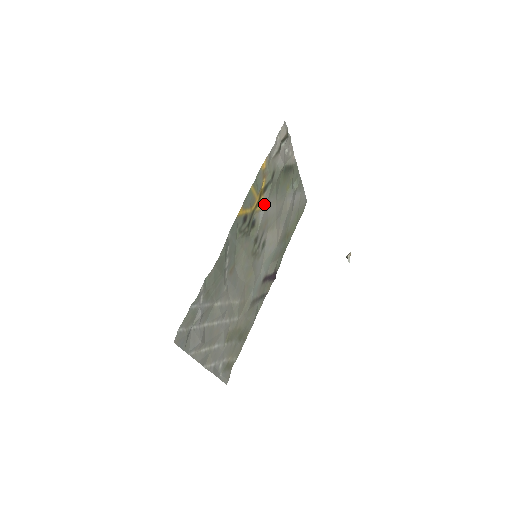
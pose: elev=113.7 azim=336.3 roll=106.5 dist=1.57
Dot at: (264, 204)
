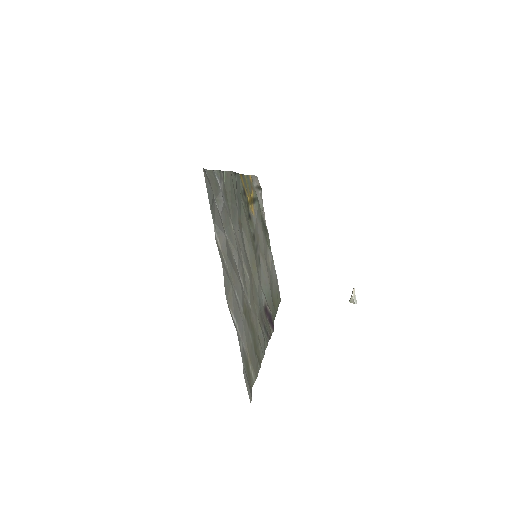
Dot at: (254, 214)
